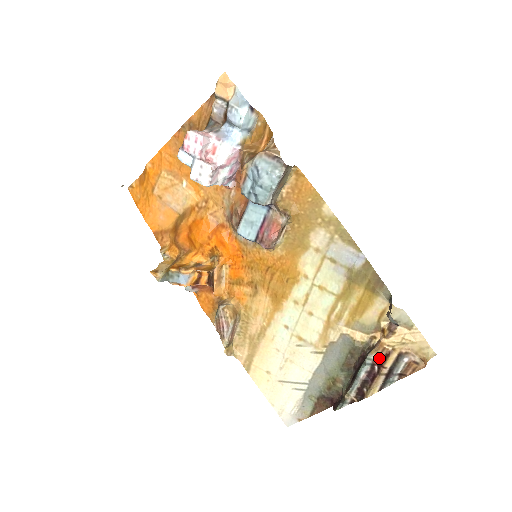
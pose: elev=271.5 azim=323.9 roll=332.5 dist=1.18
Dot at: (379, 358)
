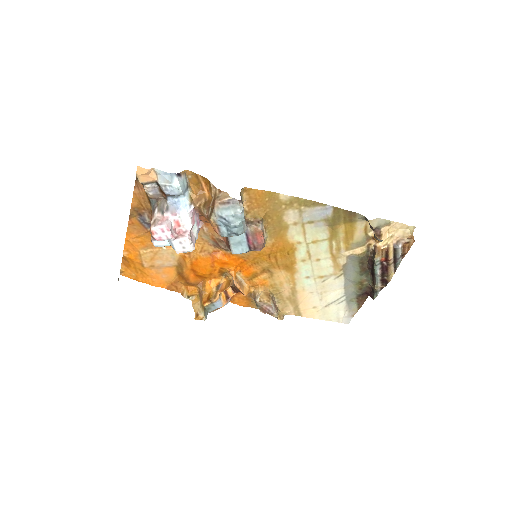
Dot at: (383, 257)
